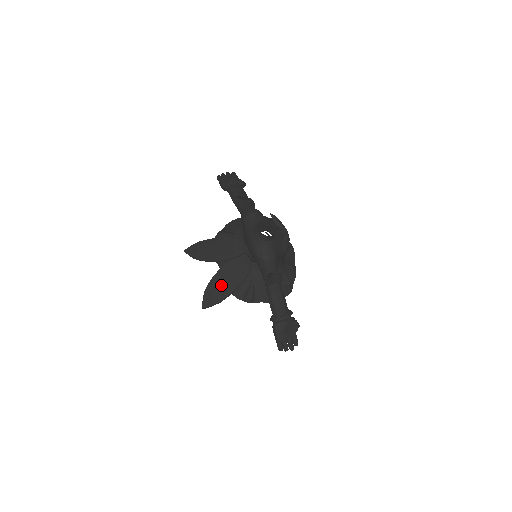
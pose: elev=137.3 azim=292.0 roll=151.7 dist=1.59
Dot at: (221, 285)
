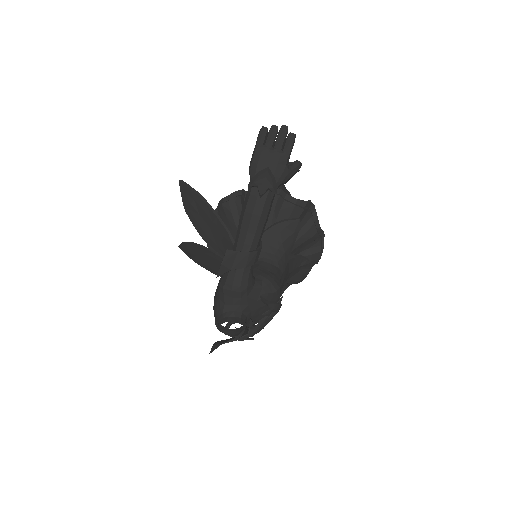
Dot at: (199, 257)
